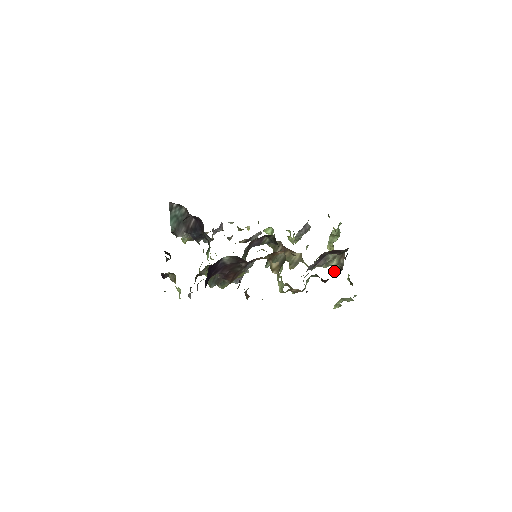
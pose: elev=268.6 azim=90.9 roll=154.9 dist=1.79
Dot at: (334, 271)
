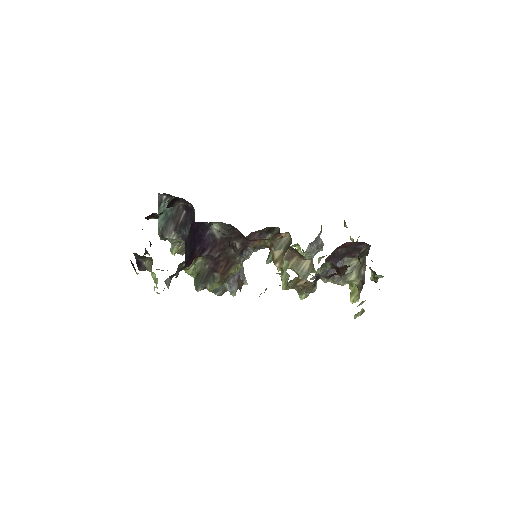
Dot at: (353, 293)
